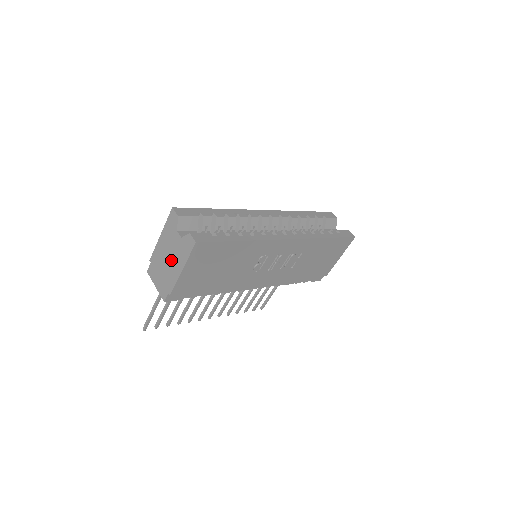
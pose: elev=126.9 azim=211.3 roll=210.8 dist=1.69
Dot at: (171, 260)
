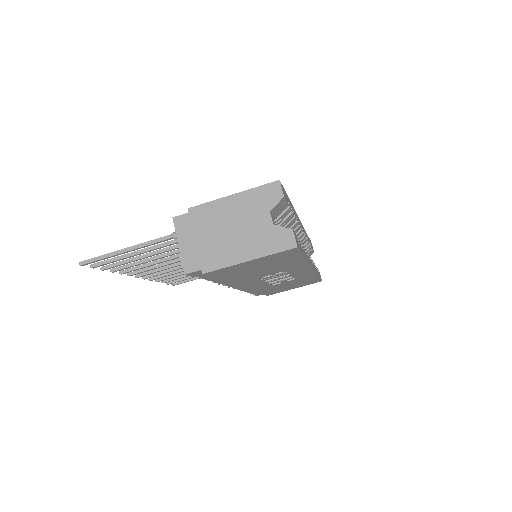
Dot at: (235, 236)
